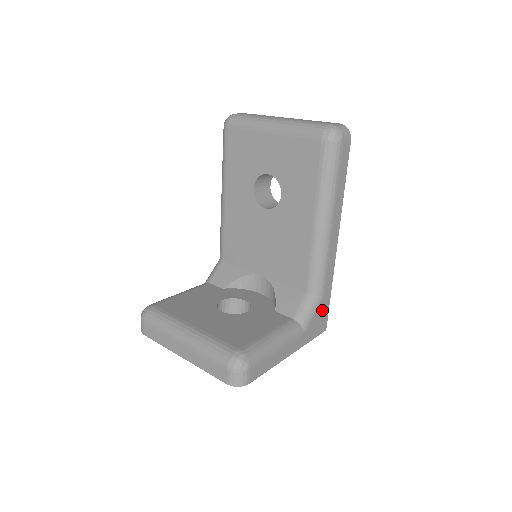
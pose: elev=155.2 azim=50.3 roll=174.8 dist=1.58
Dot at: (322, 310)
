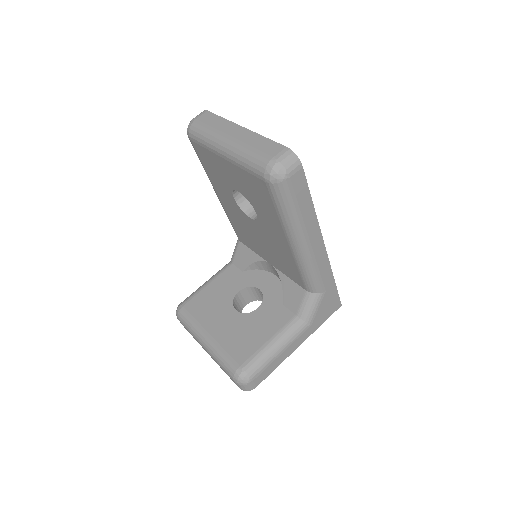
Dot at: (328, 299)
